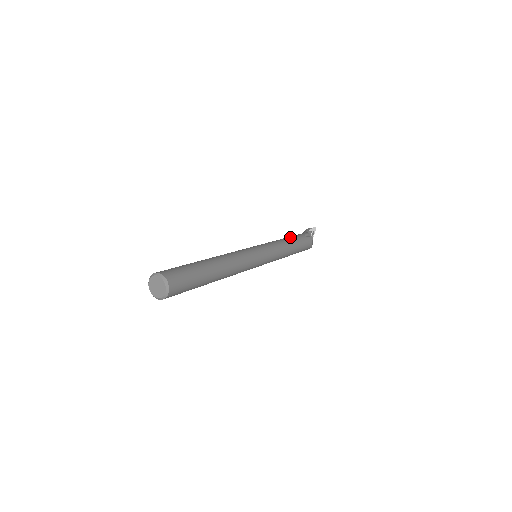
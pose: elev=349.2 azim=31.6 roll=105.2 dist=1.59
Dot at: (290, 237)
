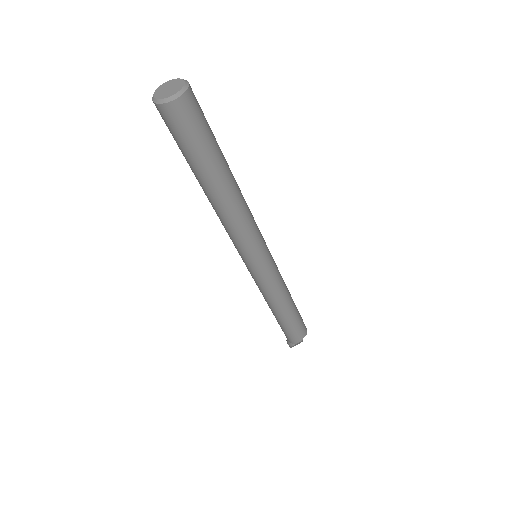
Dot at: occluded
